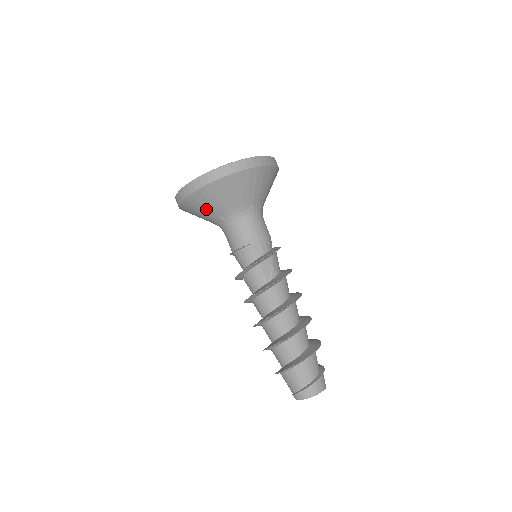
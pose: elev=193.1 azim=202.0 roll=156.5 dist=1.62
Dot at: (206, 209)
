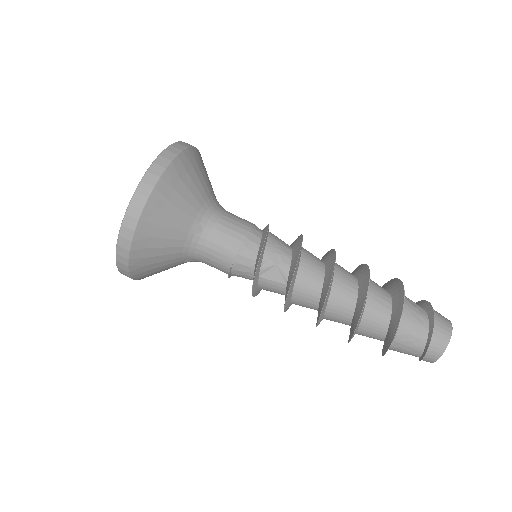
Dot at: (163, 270)
